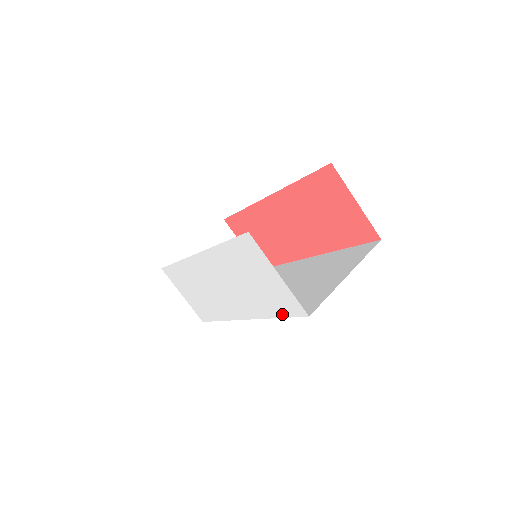
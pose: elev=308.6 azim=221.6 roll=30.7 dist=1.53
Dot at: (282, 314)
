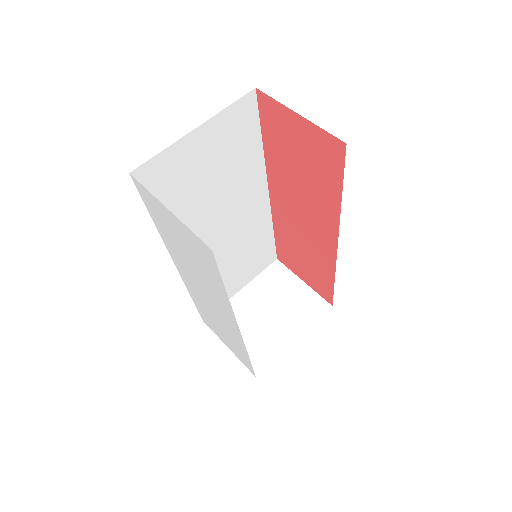
Dot at: (219, 278)
